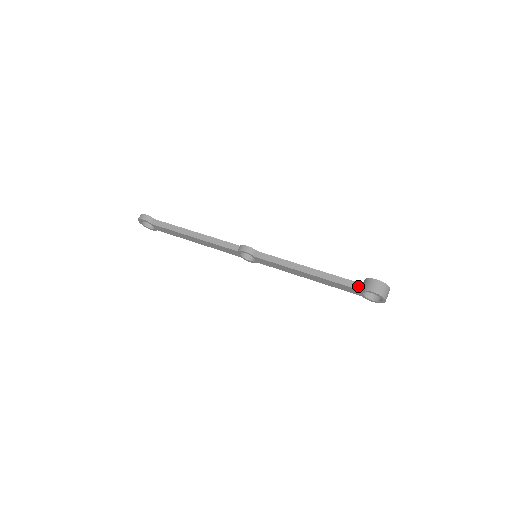
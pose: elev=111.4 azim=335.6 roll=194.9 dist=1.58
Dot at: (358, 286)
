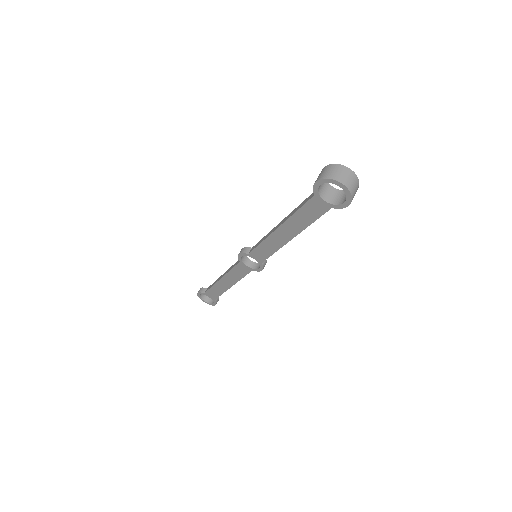
Dot at: (313, 194)
